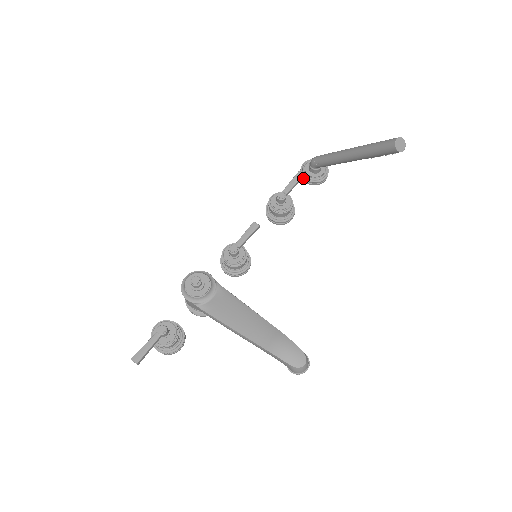
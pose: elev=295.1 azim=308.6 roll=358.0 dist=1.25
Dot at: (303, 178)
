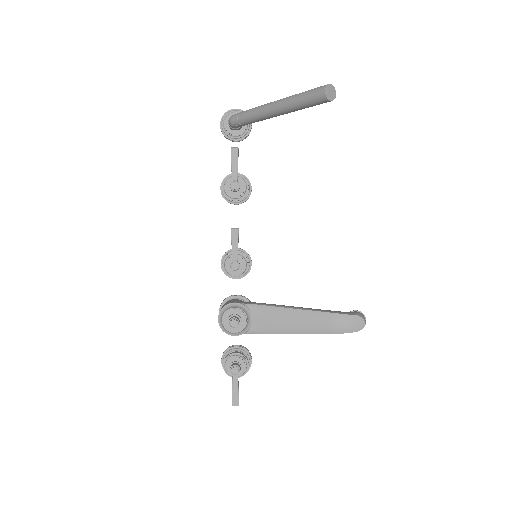
Dot at: (231, 140)
